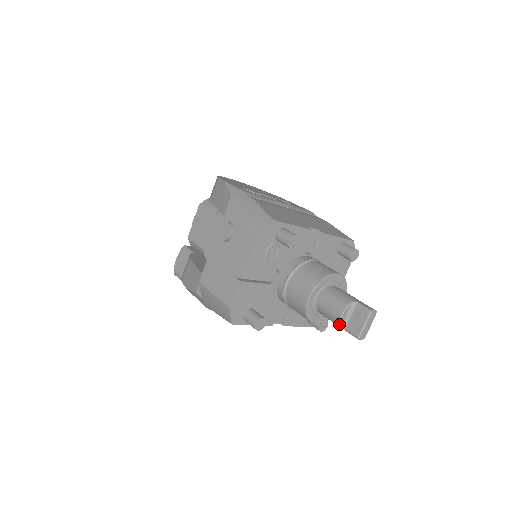
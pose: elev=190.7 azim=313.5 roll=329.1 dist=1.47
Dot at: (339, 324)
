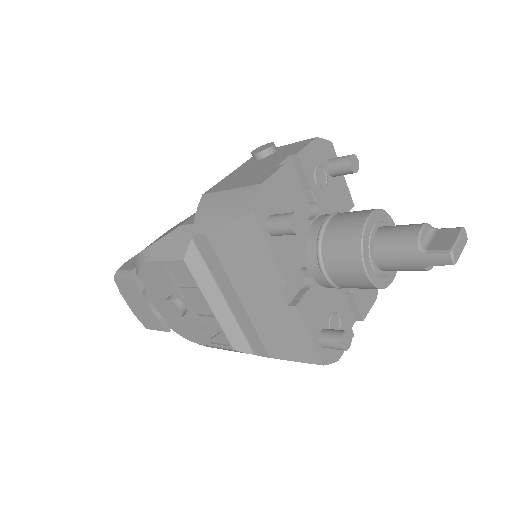
Dot at: (417, 241)
